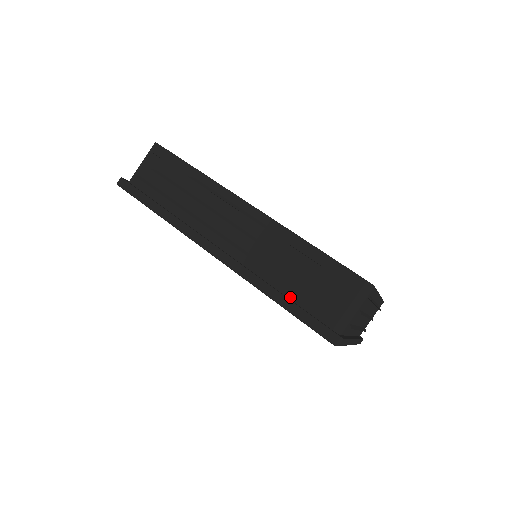
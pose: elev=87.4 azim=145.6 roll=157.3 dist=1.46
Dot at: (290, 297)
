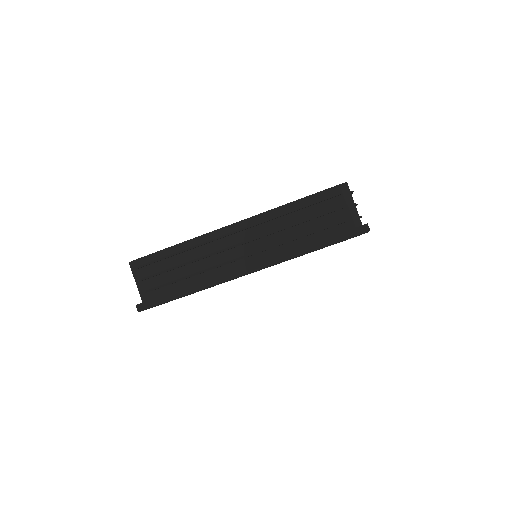
Dot at: (316, 240)
